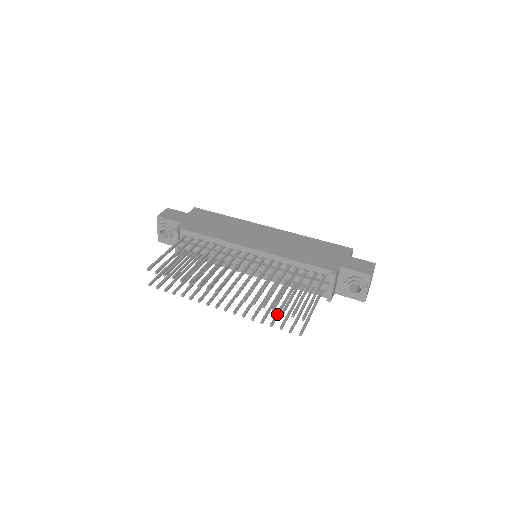
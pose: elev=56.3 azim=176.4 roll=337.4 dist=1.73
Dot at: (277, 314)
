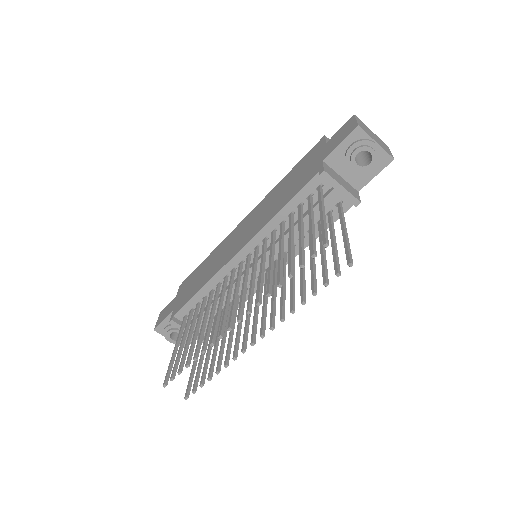
Dot at: (312, 277)
